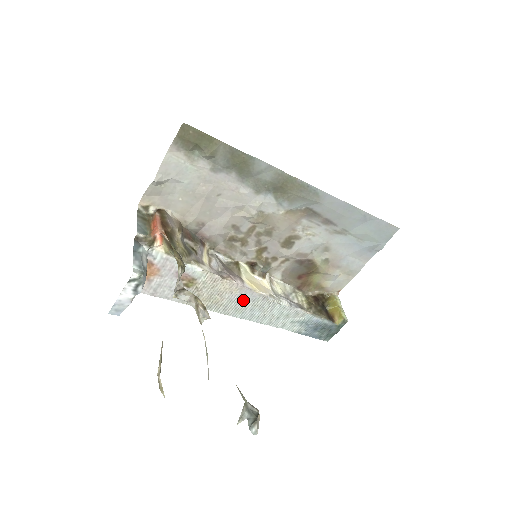
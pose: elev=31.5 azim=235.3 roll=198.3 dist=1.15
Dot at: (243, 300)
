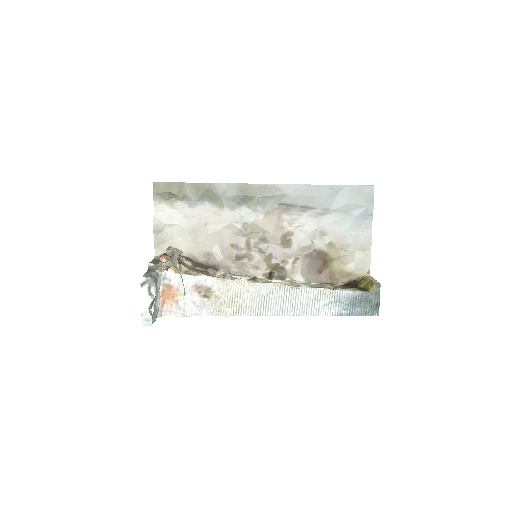
Dot at: (262, 295)
